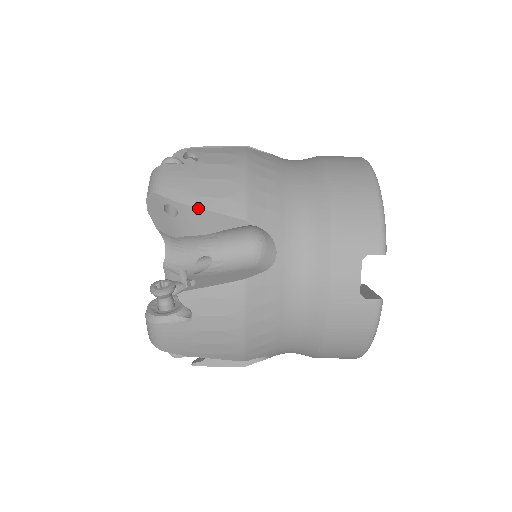
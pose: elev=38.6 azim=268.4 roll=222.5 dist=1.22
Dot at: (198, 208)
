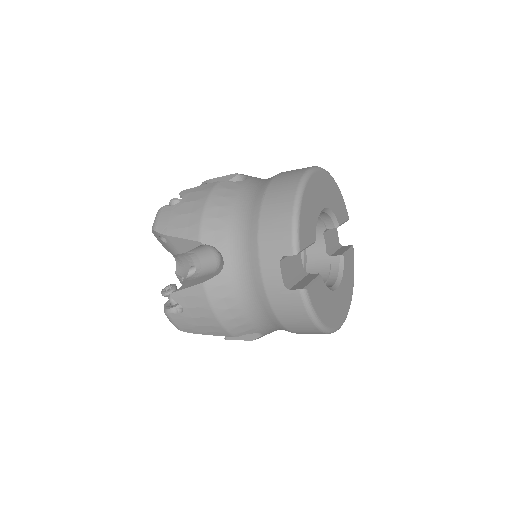
Dot at: (173, 237)
